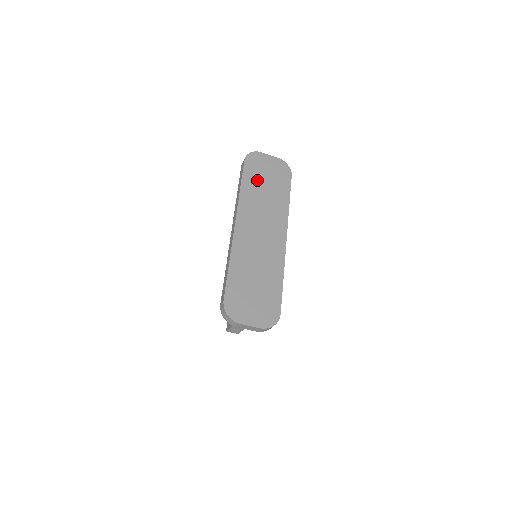
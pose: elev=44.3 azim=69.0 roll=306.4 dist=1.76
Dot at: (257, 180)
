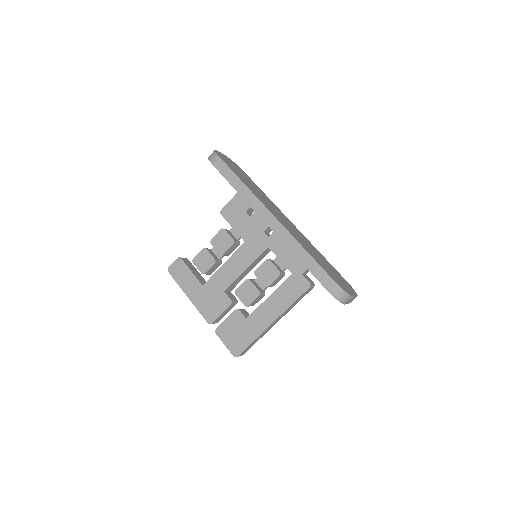
Dot at: (241, 176)
